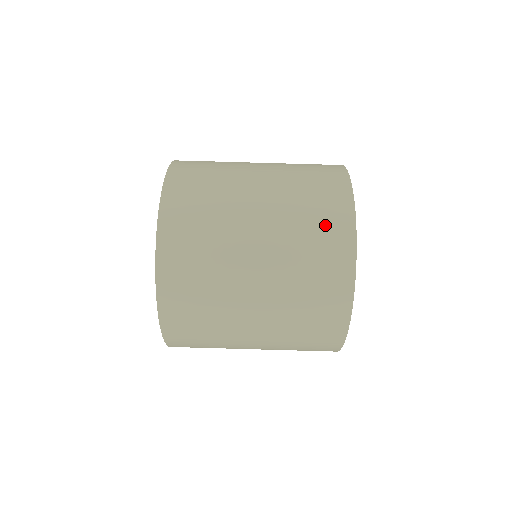
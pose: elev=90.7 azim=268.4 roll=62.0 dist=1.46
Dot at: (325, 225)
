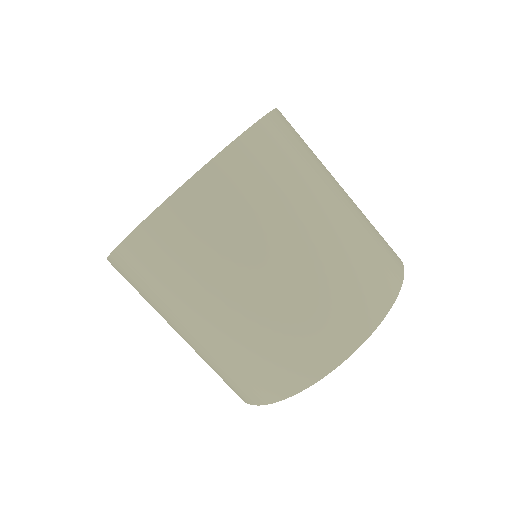
Dot at: (357, 300)
